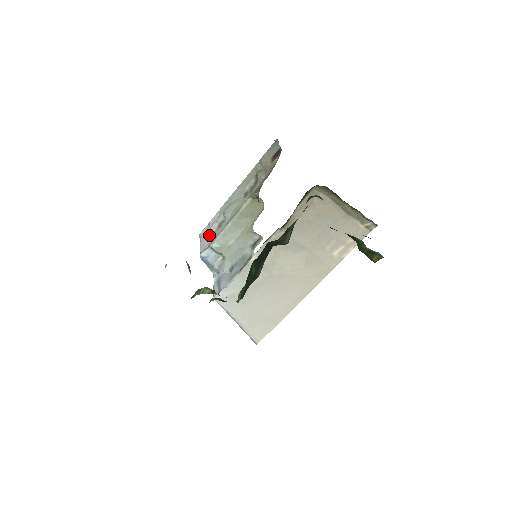
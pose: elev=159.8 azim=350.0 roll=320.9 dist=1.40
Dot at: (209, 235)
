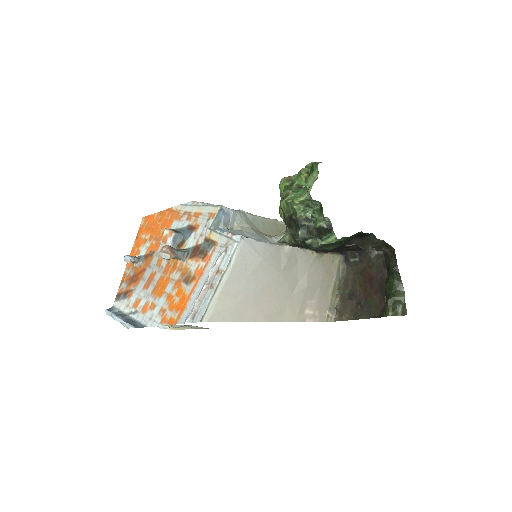
Dot at: occluded
